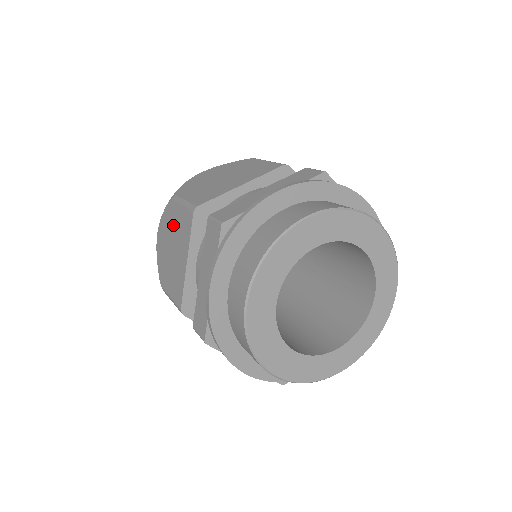
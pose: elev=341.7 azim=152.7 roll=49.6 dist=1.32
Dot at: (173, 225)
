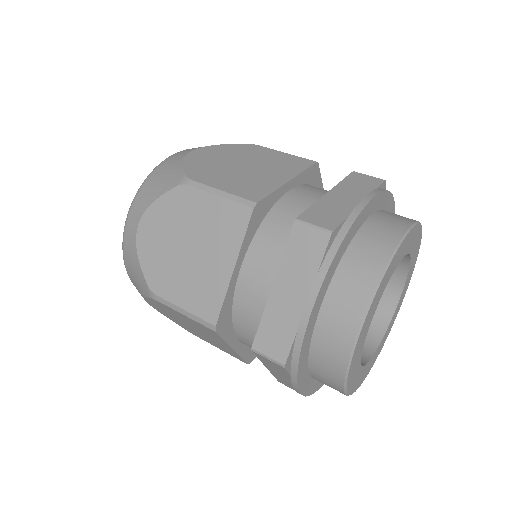
Dot at: (191, 218)
